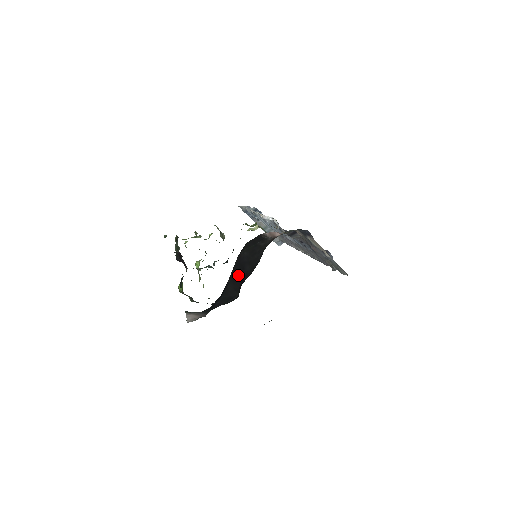
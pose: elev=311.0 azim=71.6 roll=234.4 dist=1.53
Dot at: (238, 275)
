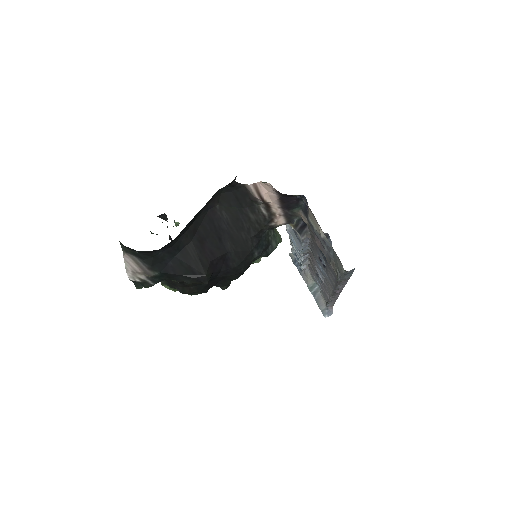
Dot at: (210, 243)
